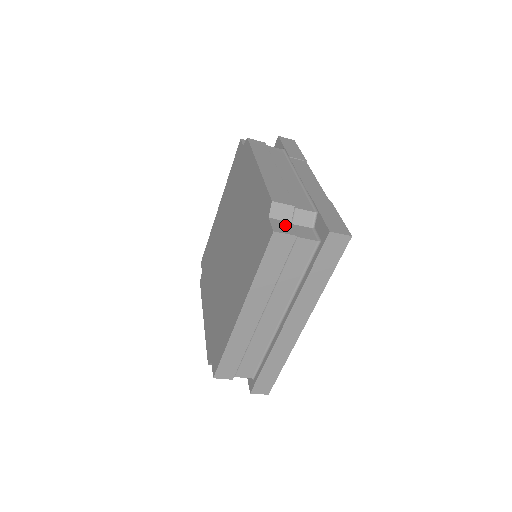
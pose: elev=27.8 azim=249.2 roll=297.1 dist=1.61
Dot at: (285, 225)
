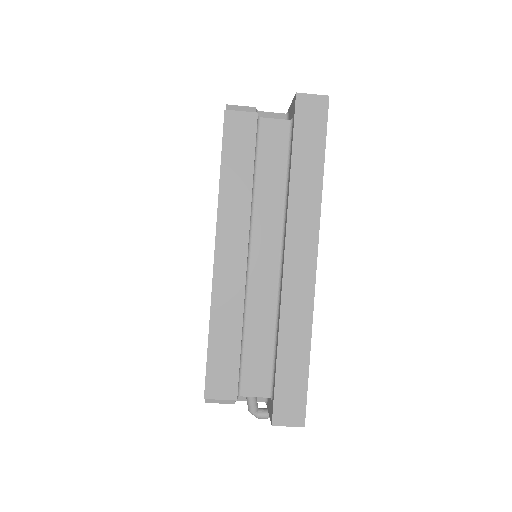
Dot at: occluded
